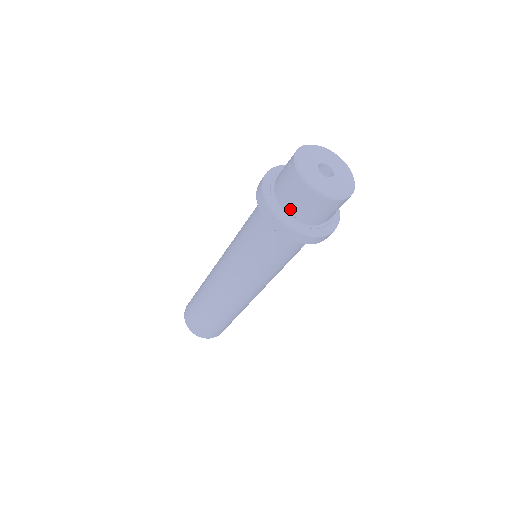
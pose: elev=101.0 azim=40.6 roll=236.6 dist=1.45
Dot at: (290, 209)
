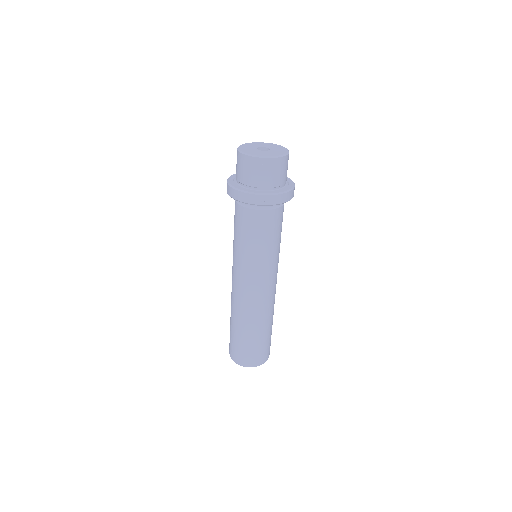
Dot at: (265, 185)
